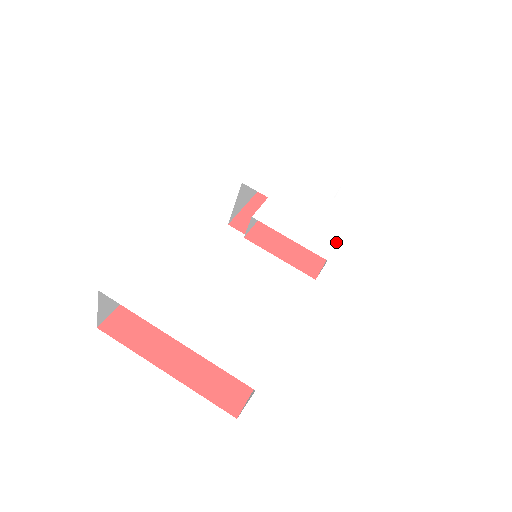
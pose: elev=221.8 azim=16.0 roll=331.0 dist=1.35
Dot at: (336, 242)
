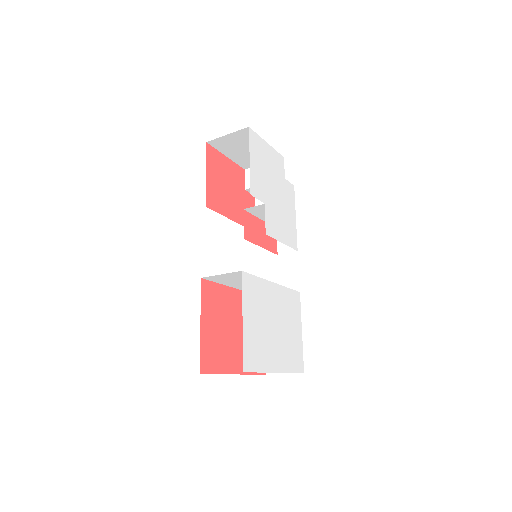
Dot at: (296, 229)
